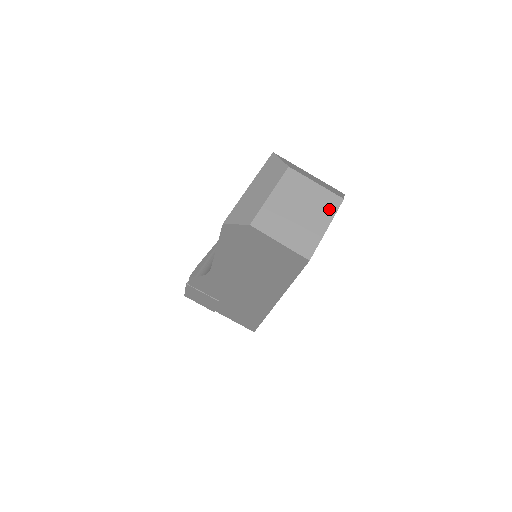
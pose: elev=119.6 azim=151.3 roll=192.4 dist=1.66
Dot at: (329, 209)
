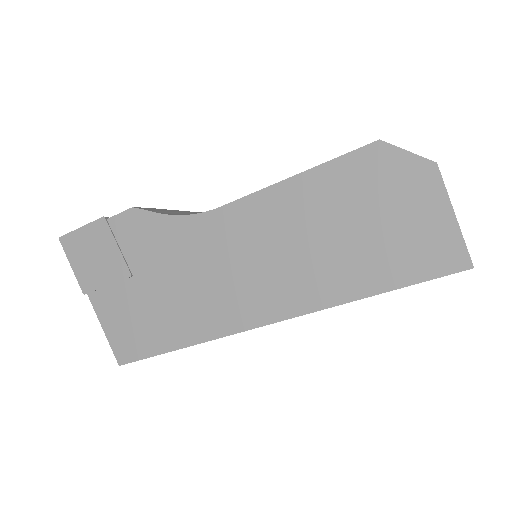
Dot at: occluded
